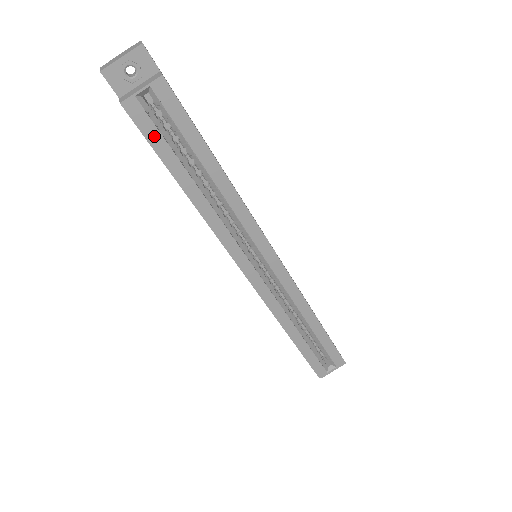
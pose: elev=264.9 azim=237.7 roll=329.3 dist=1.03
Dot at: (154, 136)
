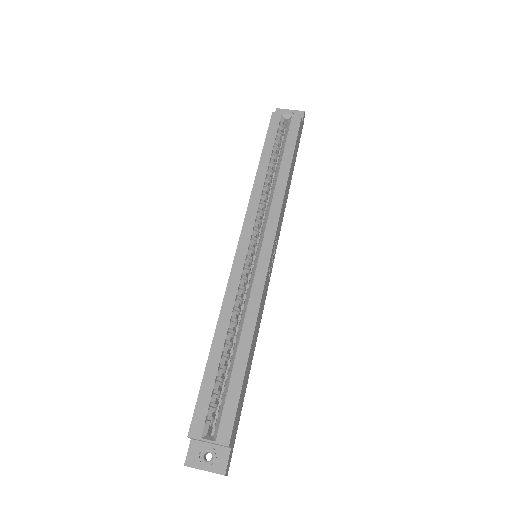
Dot at: (272, 132)
